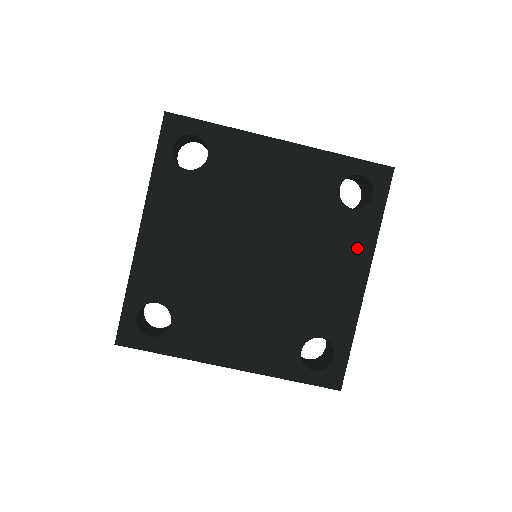
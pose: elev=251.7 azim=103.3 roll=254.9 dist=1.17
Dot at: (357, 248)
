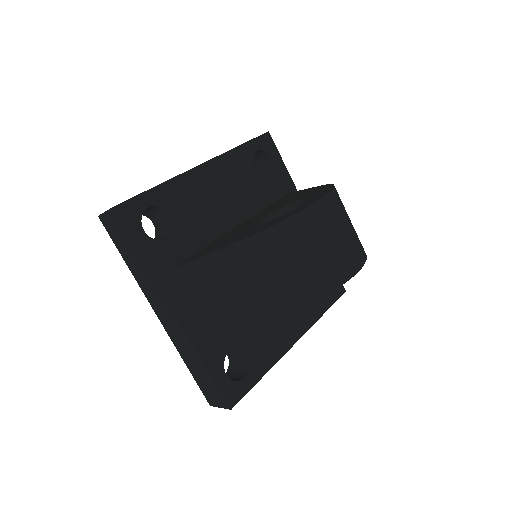
Dot at: (304, 315)
